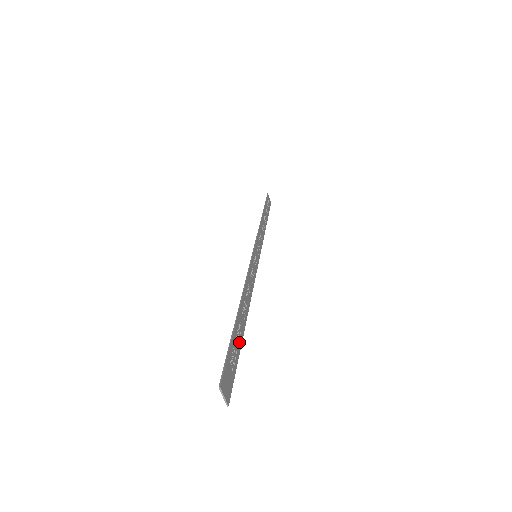
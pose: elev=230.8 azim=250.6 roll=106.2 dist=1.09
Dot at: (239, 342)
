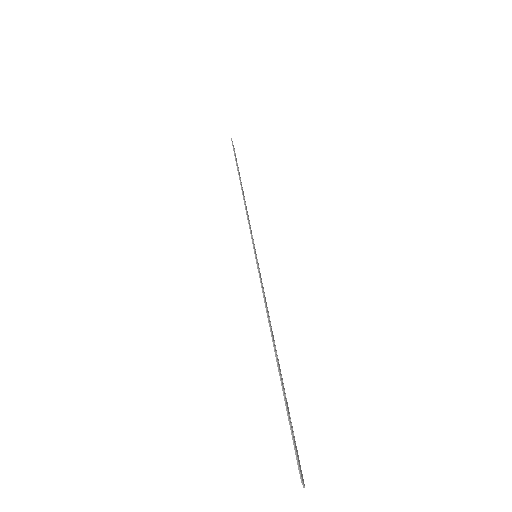
Dot at: (286, 399)
